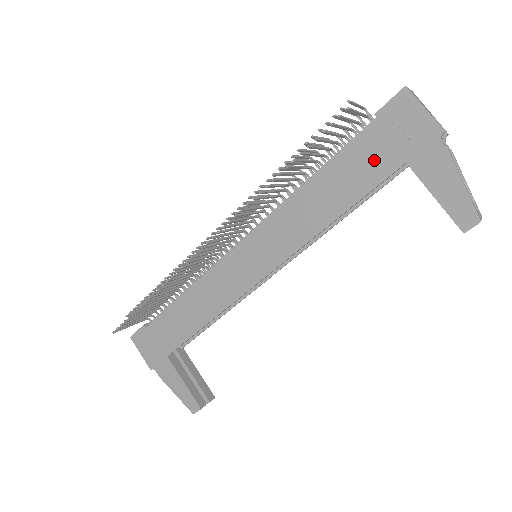
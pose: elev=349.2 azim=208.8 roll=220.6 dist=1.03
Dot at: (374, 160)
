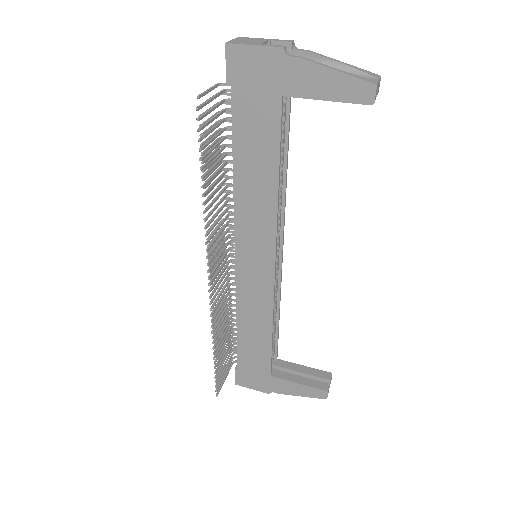
Dot at: (259, 116)
